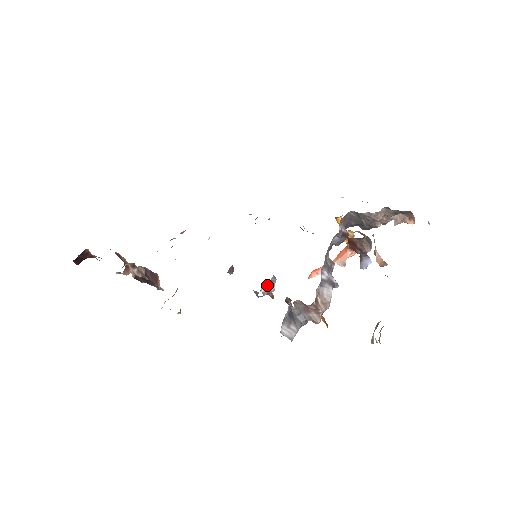
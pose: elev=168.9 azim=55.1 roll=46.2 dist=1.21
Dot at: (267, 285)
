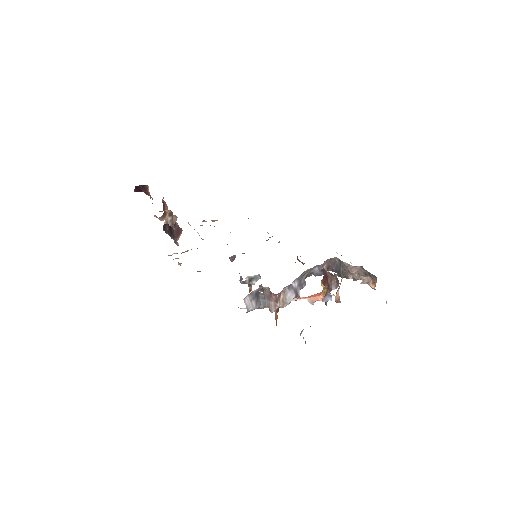
Dot at: (252, 277)
